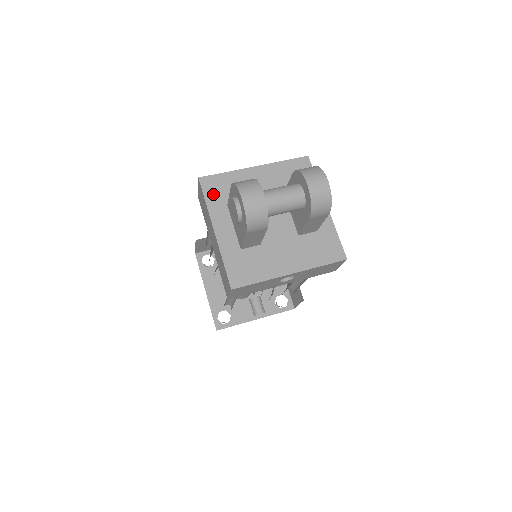
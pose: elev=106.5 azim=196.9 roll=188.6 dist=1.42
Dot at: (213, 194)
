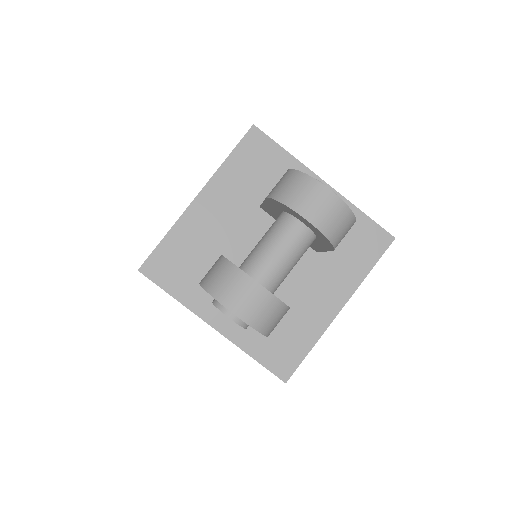
Dot at: (173, 279)
